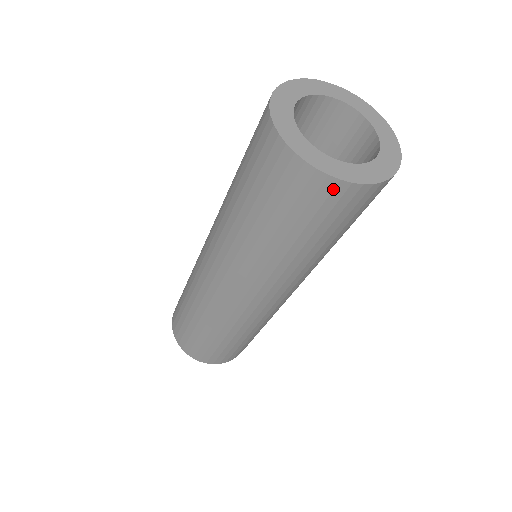
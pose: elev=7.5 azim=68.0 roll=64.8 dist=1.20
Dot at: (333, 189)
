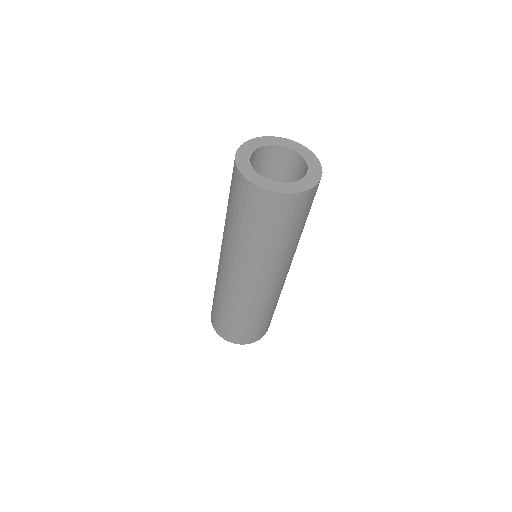
Dot at: (298, 199)
